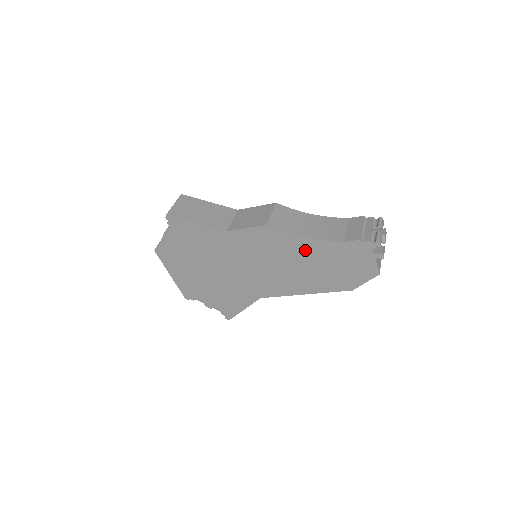
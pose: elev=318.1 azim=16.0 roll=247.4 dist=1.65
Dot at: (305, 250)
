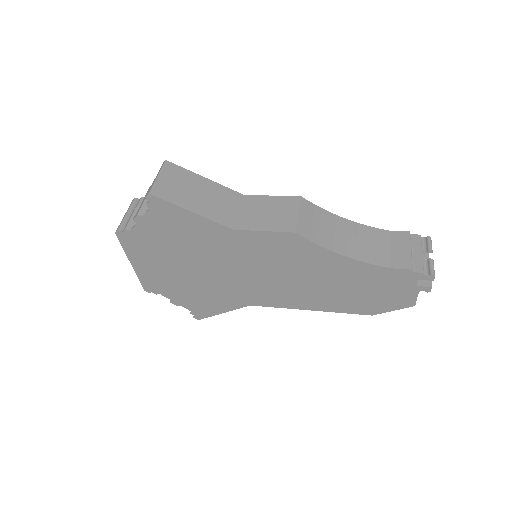
Dot at: (334, 268)
